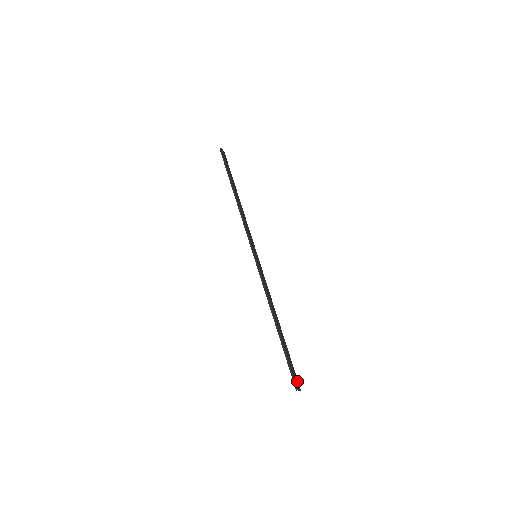
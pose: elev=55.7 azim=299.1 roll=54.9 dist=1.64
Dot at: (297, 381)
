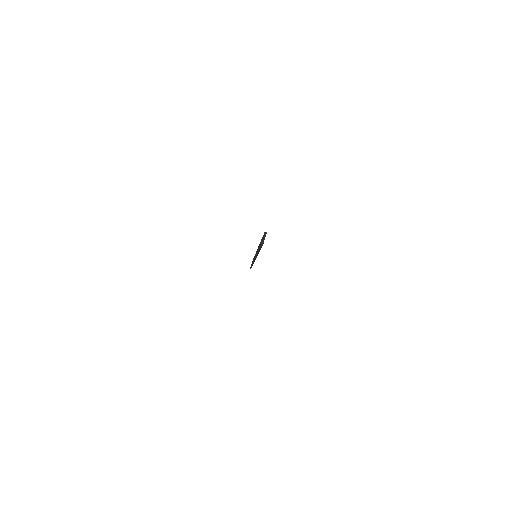
Dot at: occluded
